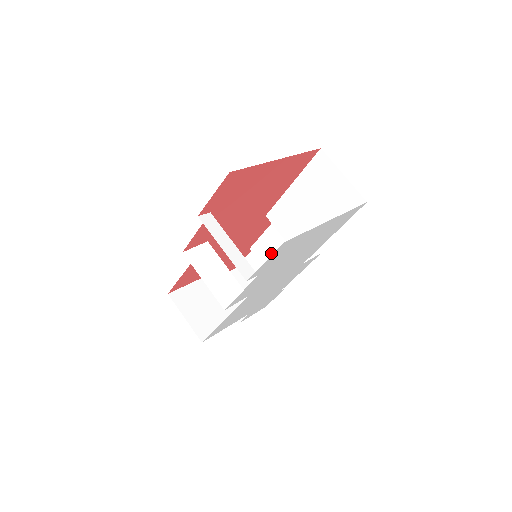
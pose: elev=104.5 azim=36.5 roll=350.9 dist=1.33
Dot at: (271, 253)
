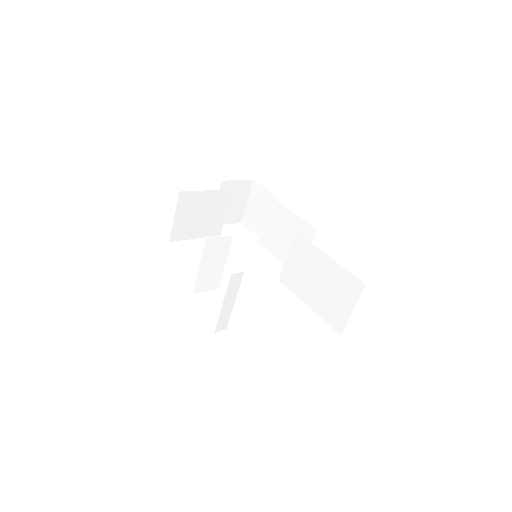
Dot at: (279, 223)
